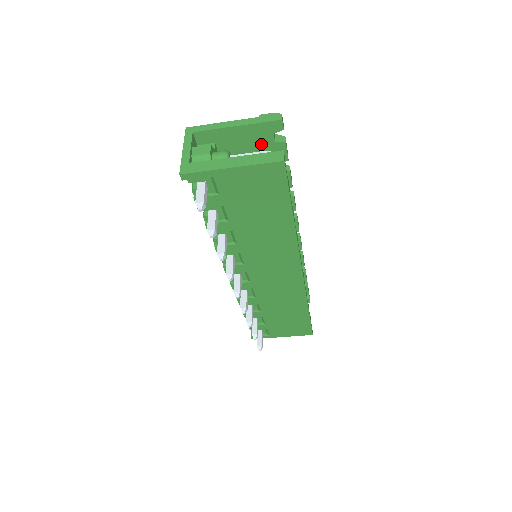
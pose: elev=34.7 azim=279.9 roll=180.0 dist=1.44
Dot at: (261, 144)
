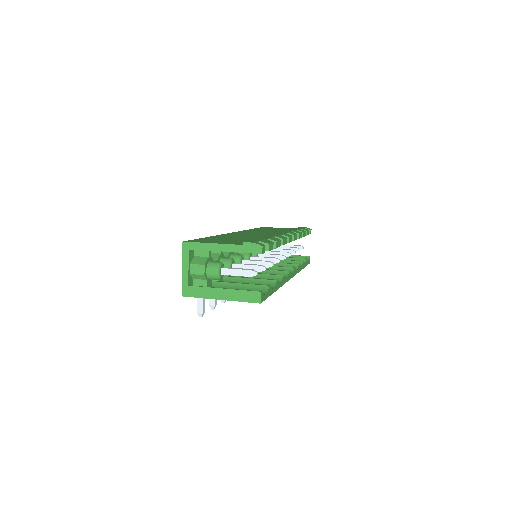
Dot at: occluded
